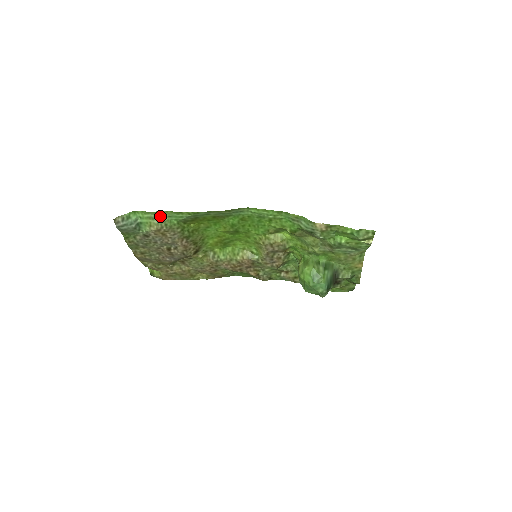
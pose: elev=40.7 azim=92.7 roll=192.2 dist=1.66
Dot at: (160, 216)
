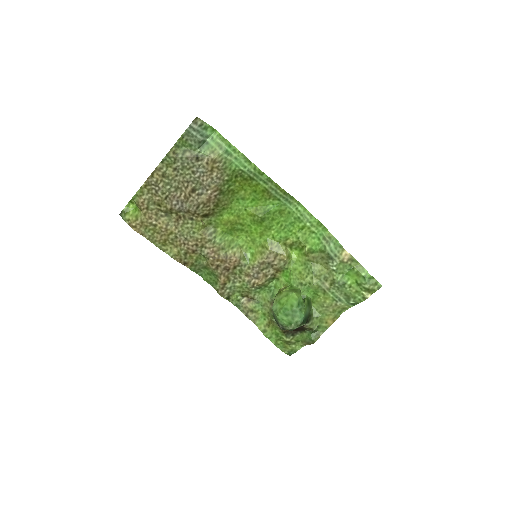
Dot at: (229, 151)
